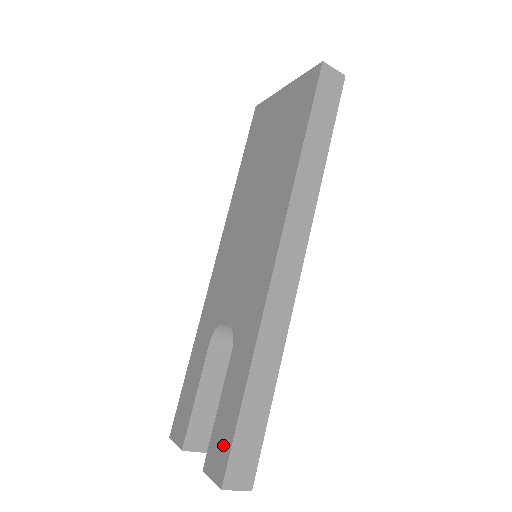
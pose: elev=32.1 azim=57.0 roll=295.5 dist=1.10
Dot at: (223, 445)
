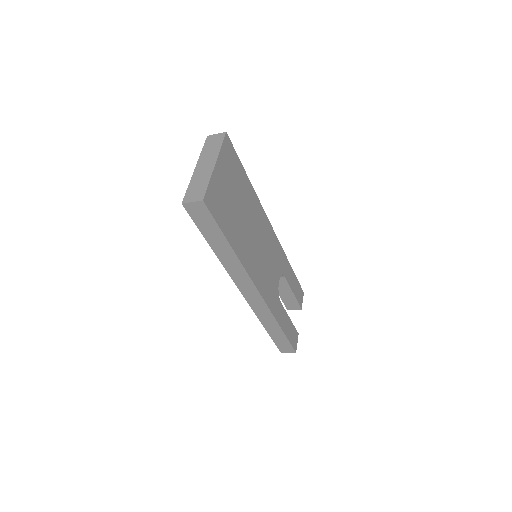
Dot at: occluded
